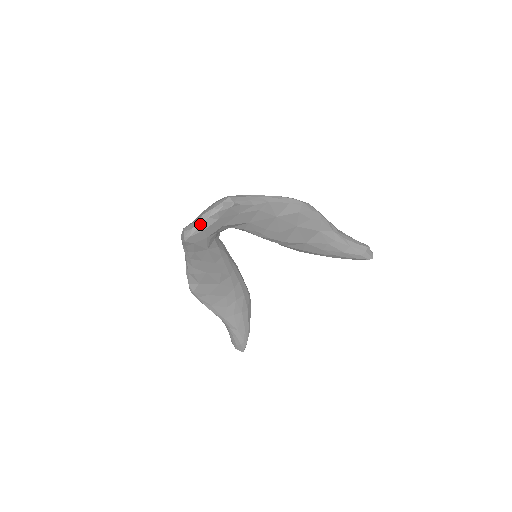
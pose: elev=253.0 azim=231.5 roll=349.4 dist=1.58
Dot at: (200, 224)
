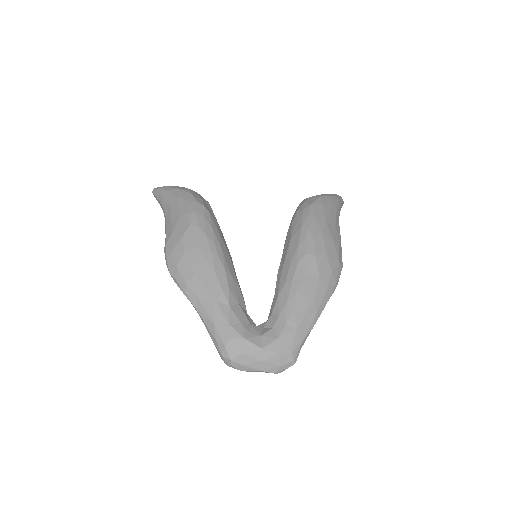
Dot at: occluded
